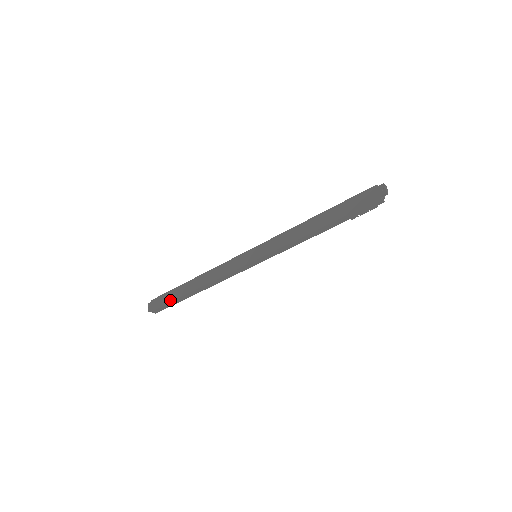
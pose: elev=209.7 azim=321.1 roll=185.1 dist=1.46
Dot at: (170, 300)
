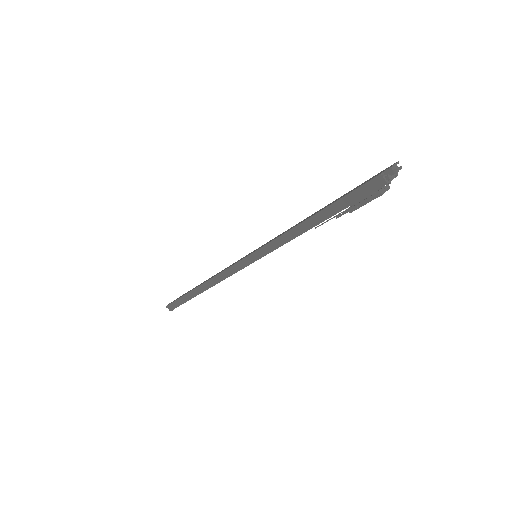
Dot at: (182, 296)
